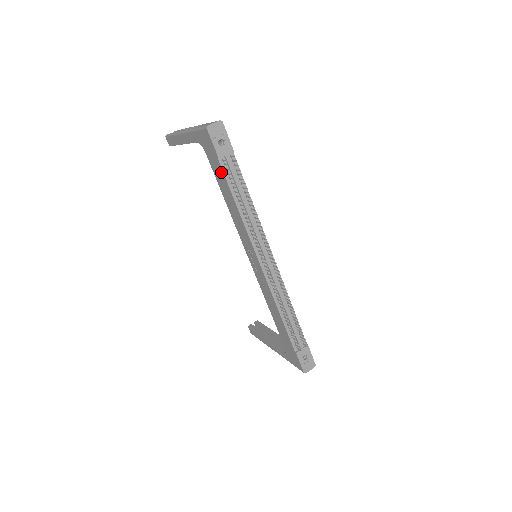
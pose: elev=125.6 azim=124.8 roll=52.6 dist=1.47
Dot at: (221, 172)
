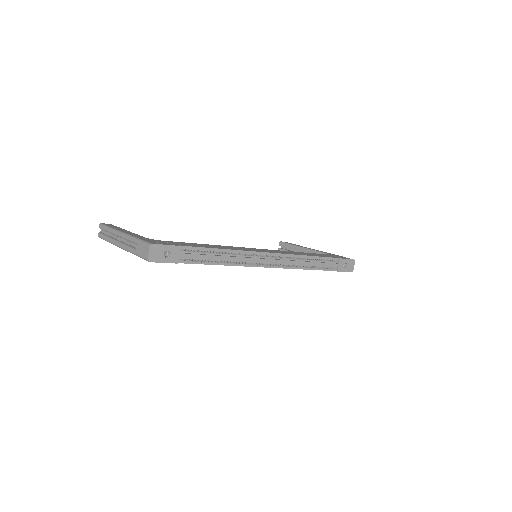
Dot at: (186, 263)
